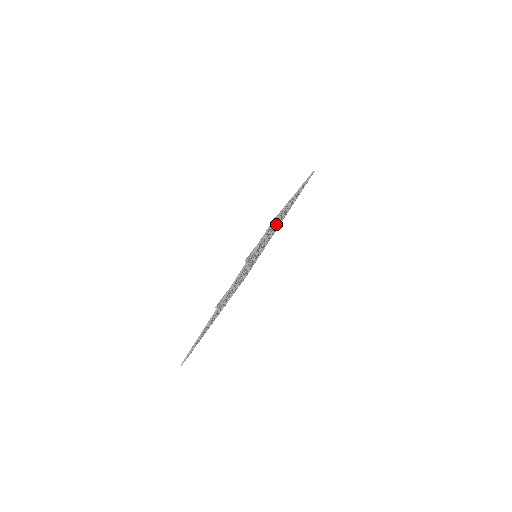
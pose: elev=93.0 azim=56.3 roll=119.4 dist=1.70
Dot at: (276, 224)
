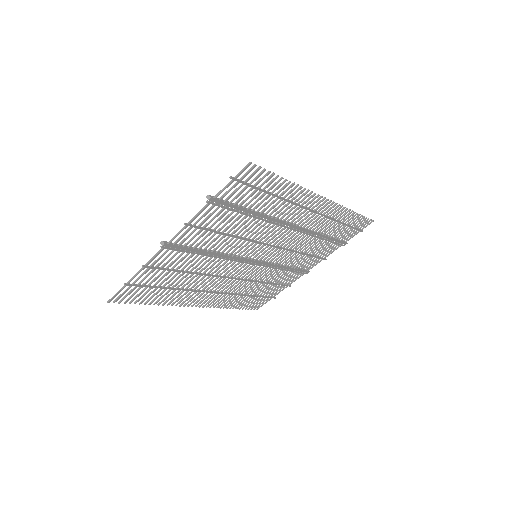
Dot at: (285, 219)
